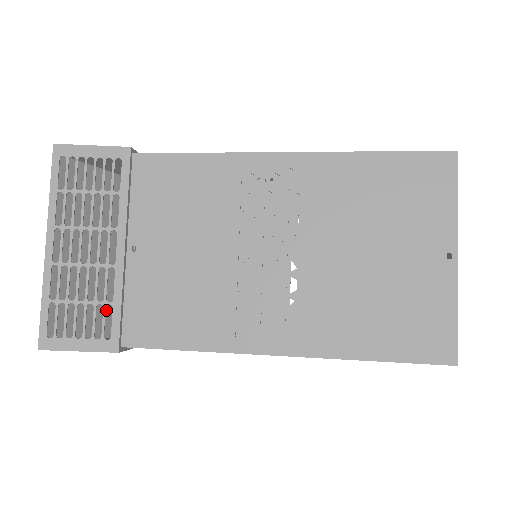
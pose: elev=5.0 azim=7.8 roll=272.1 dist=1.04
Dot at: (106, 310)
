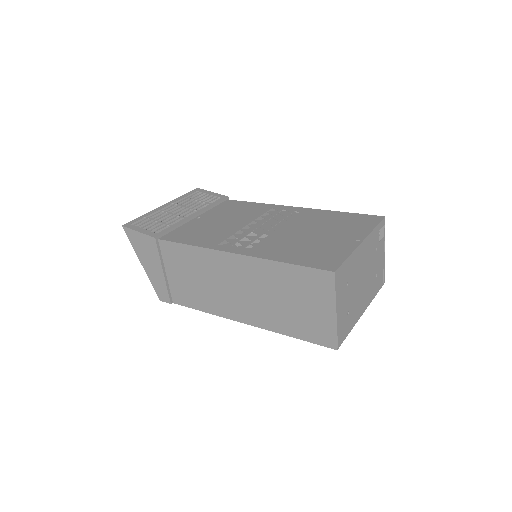
Dot at: occluded
